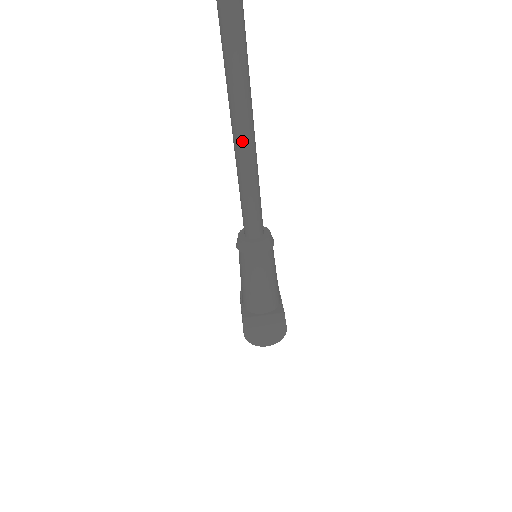
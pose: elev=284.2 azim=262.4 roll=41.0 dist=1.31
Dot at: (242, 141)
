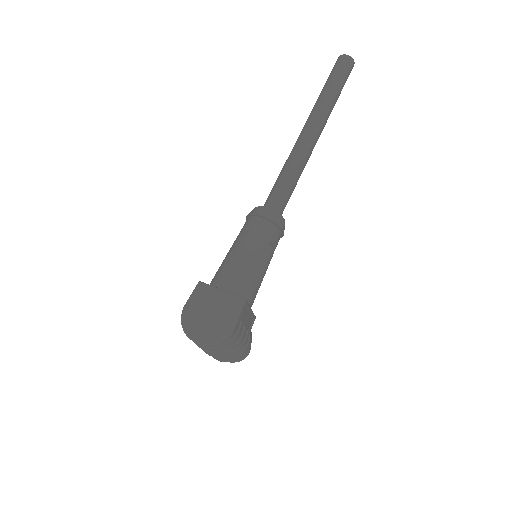
Dot at: (306, 130)
